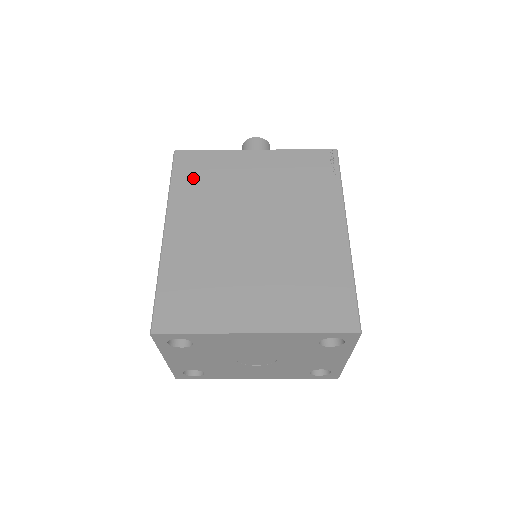
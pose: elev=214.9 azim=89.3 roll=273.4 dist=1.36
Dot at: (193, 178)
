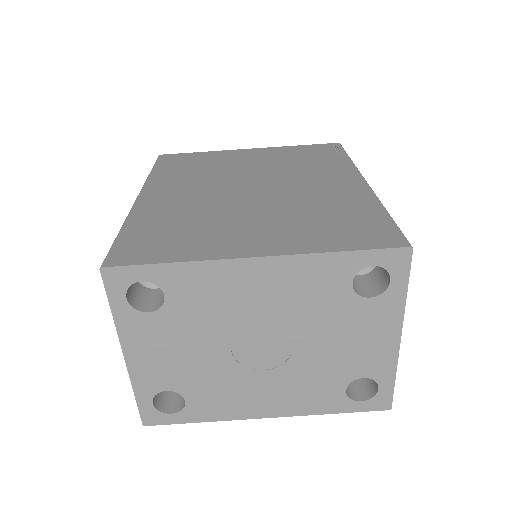
Dot at: (178, 166)
